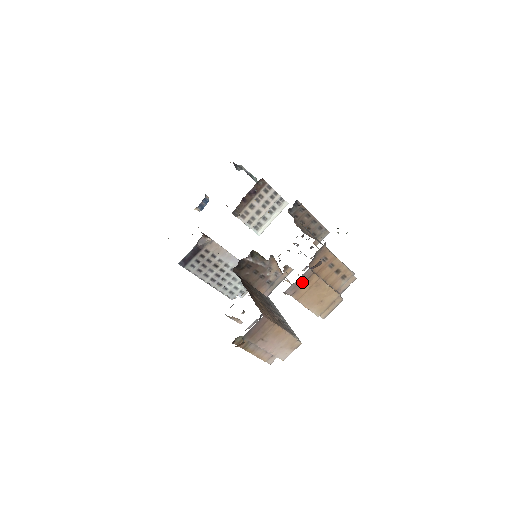
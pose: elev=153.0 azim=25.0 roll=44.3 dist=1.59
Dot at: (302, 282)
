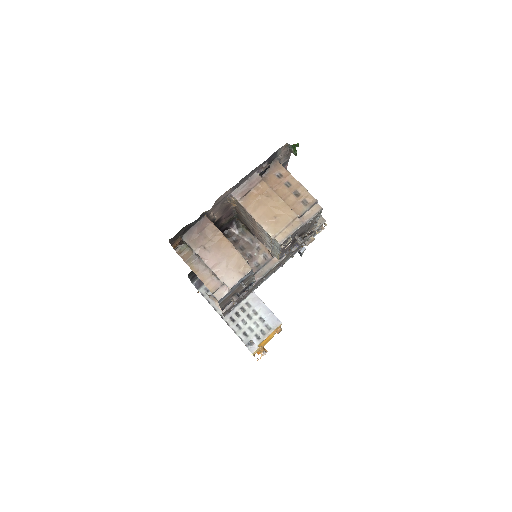
Dot at: (250, 187)
